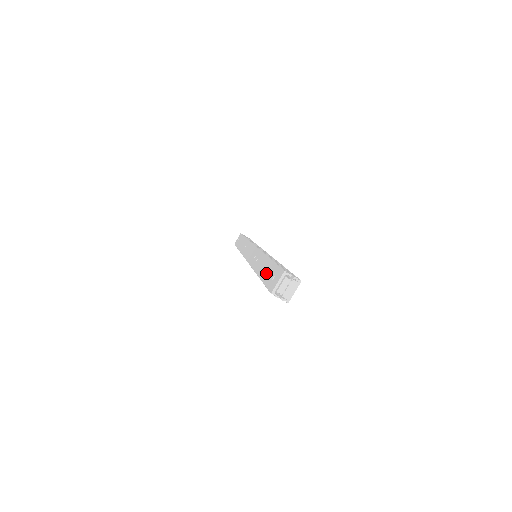
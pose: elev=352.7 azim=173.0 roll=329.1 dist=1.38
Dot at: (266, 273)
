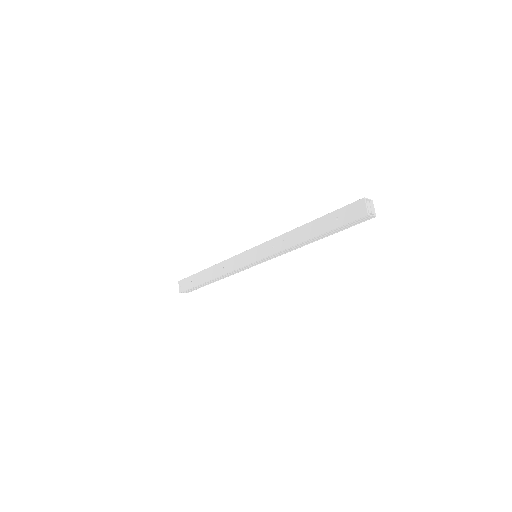
Dot at: (329, 224)
